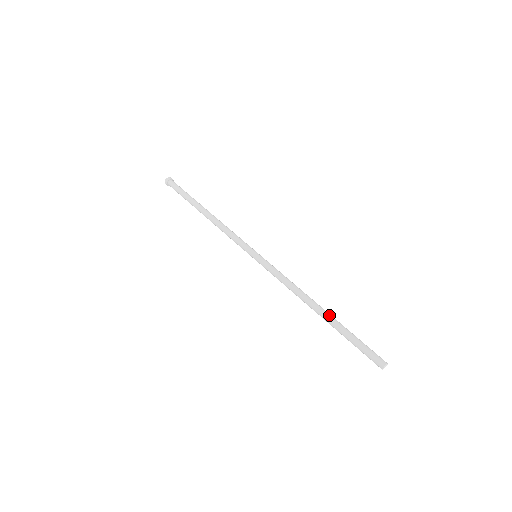
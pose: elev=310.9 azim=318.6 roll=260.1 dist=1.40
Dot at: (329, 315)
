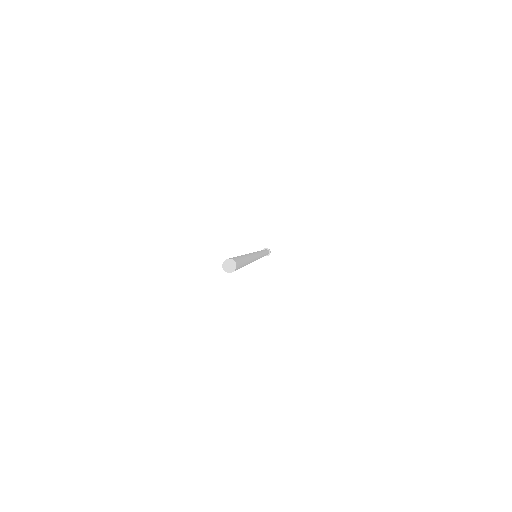
Dot at: (248, 257)
